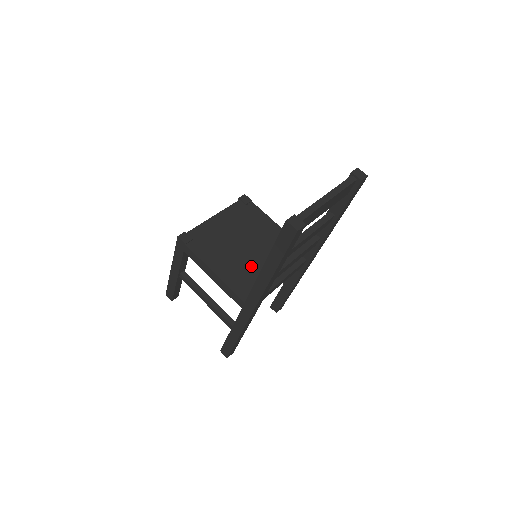
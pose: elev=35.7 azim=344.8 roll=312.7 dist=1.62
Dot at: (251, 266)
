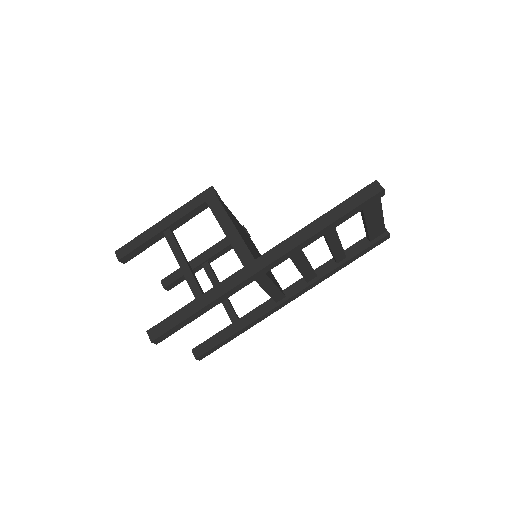
Dot at: (255, 254)
